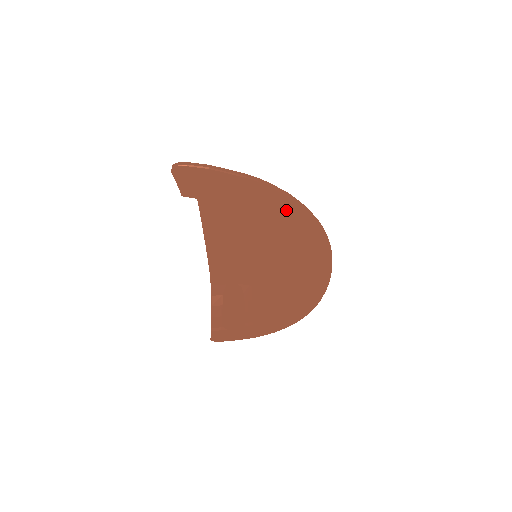
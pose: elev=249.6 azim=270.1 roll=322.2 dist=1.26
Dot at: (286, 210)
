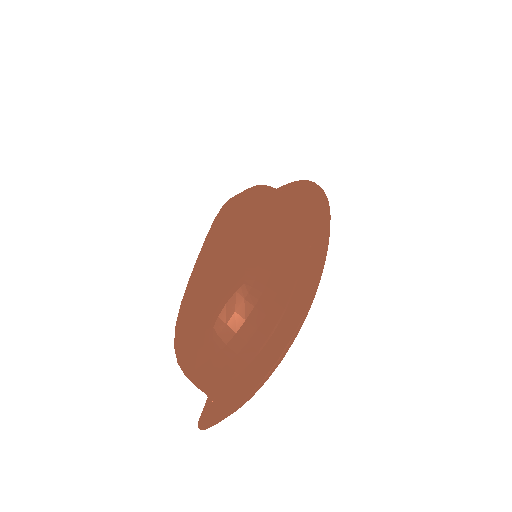
Dot at: occluded
